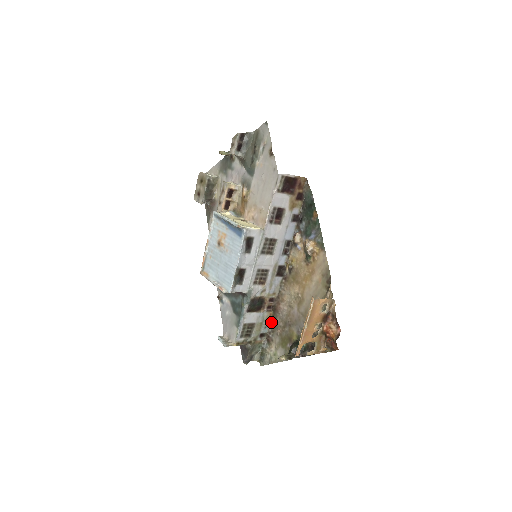
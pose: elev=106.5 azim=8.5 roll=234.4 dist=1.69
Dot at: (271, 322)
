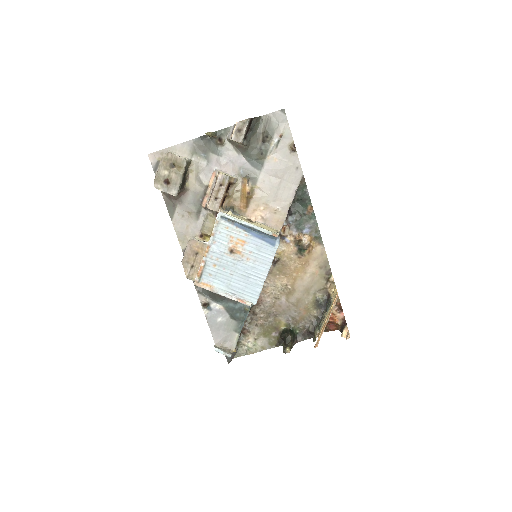
Dot at: occluded
